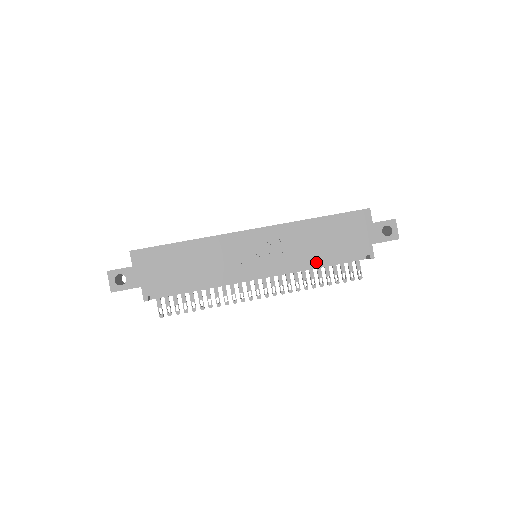
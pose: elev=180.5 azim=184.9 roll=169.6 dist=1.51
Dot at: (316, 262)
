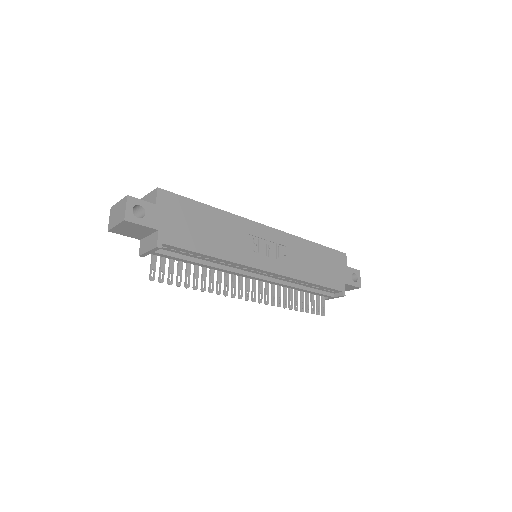
Dot at: (308, 280)
